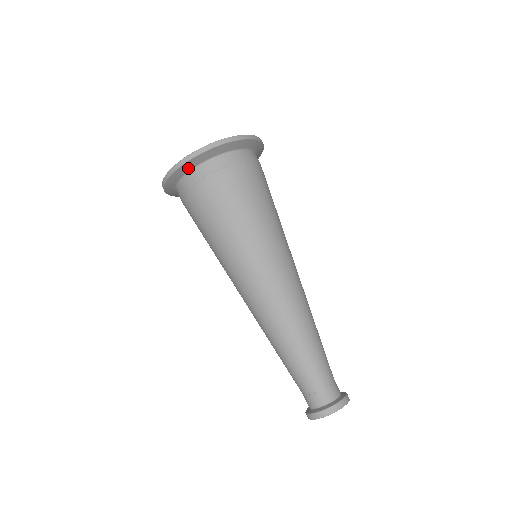
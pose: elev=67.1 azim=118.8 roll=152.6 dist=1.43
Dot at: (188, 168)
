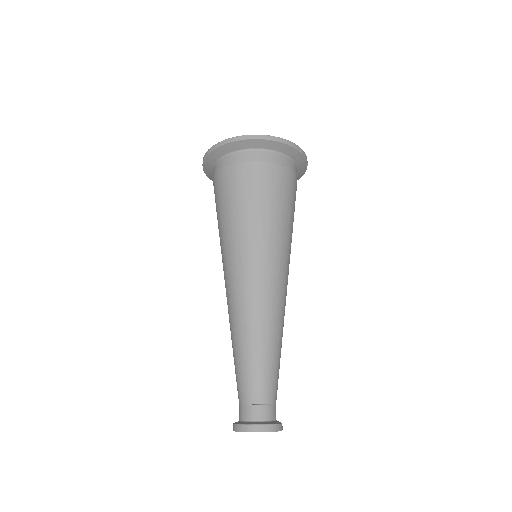
Dot at: (241, 146)
